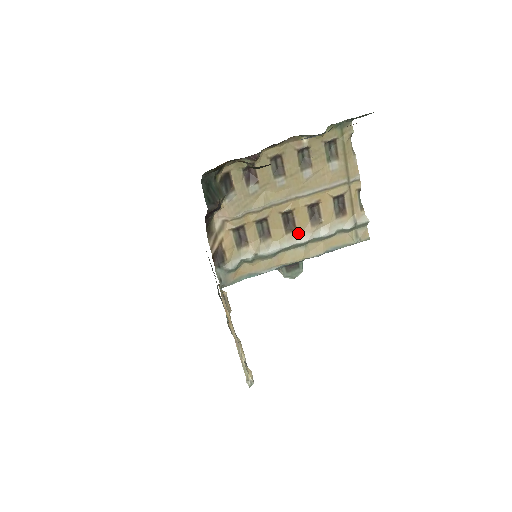
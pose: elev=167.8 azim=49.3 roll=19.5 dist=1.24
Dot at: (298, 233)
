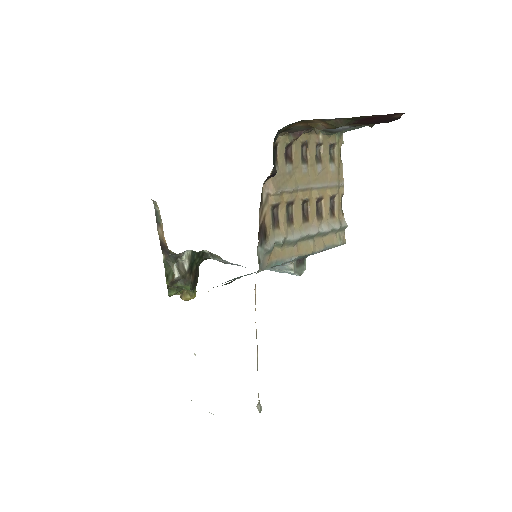
Dot at: (309, 225)
